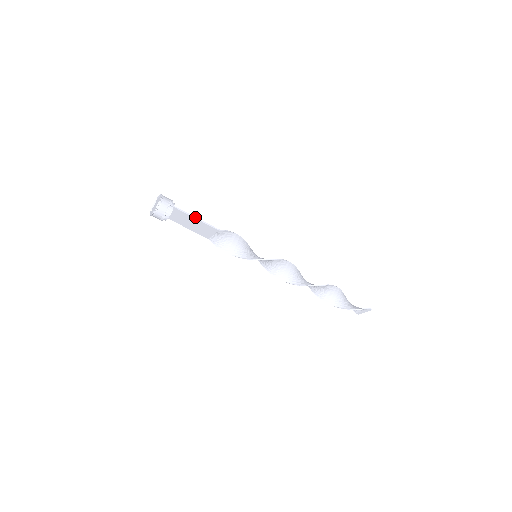
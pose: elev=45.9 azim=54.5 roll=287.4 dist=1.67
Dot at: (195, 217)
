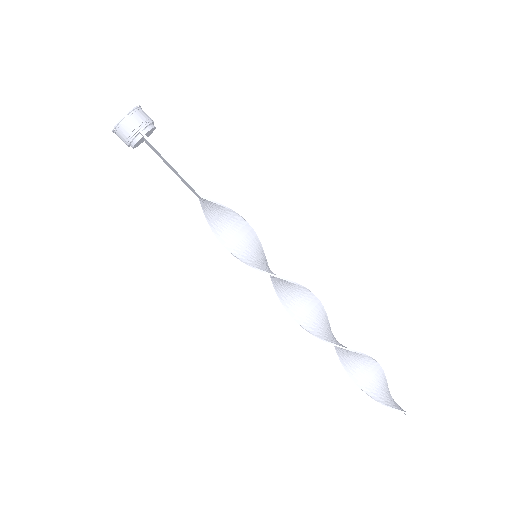
Dot at: (171, 163)
